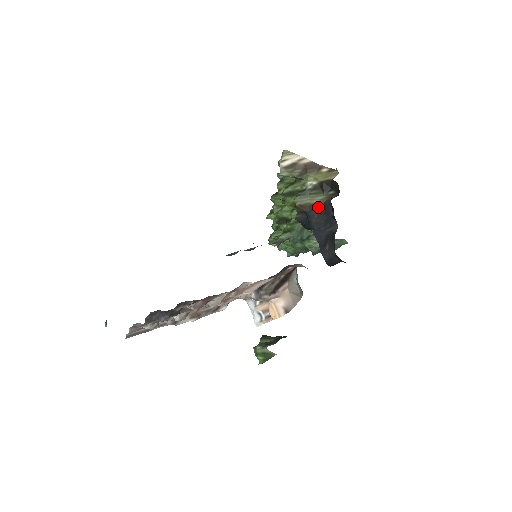
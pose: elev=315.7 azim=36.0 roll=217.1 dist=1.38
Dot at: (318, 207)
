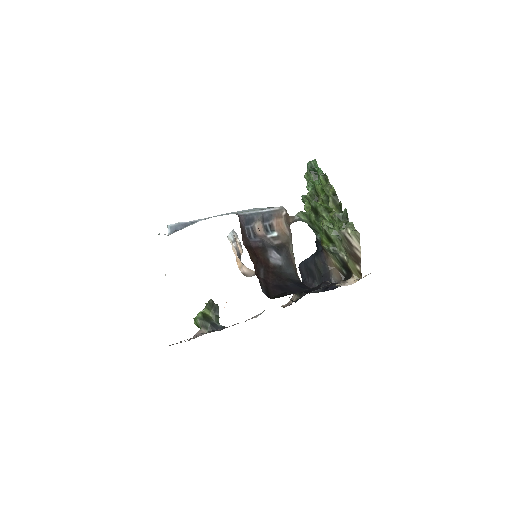
Dot at: (328, 265)
